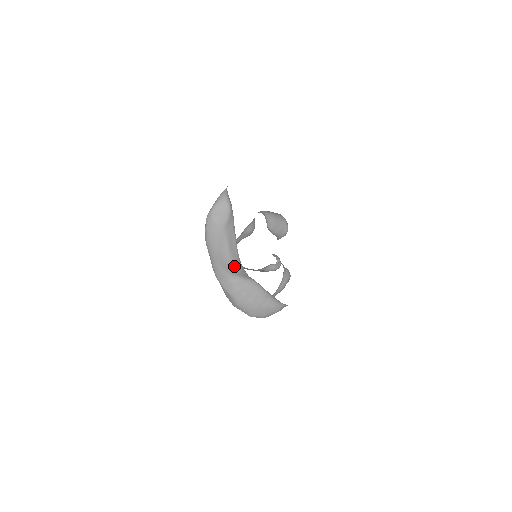
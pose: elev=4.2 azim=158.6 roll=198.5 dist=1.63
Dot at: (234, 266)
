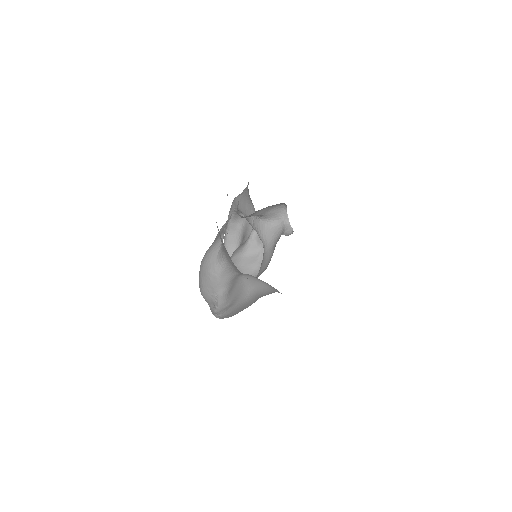
Dot at: occluded
